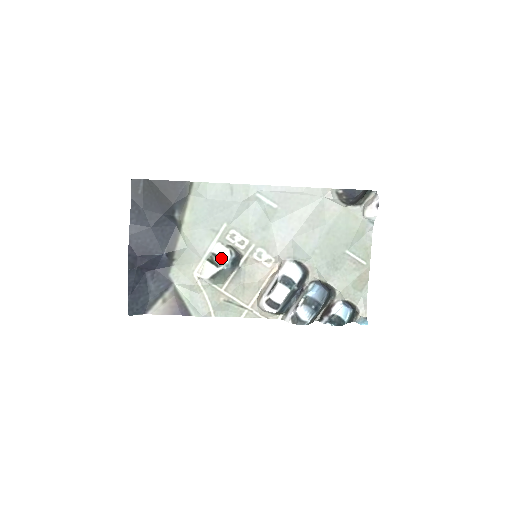
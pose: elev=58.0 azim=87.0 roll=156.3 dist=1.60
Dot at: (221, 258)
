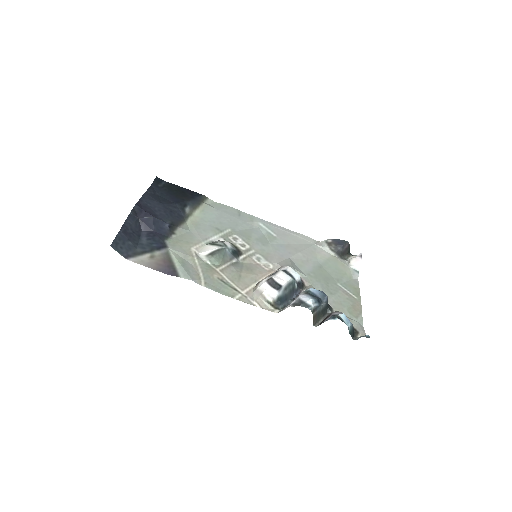
Dot at: (224, 243)
